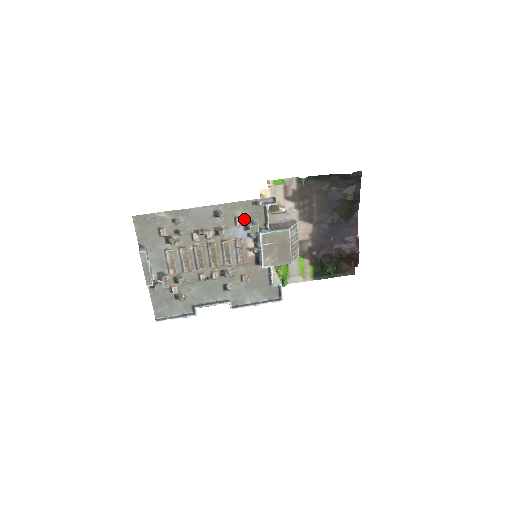
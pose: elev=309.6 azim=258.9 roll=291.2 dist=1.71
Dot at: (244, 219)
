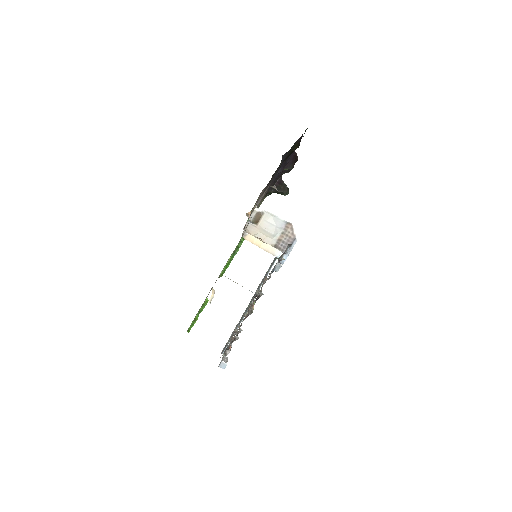
Dot at: (271, 273)
